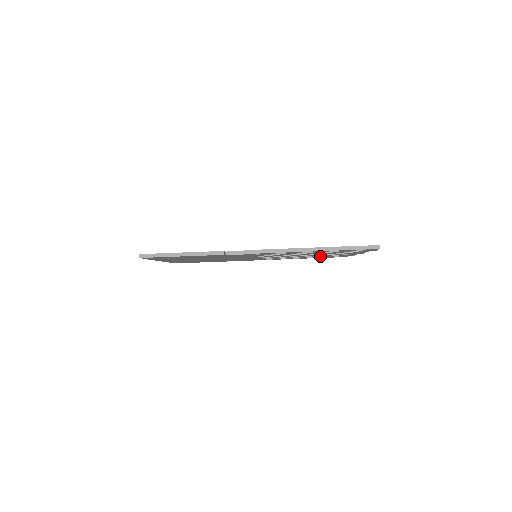
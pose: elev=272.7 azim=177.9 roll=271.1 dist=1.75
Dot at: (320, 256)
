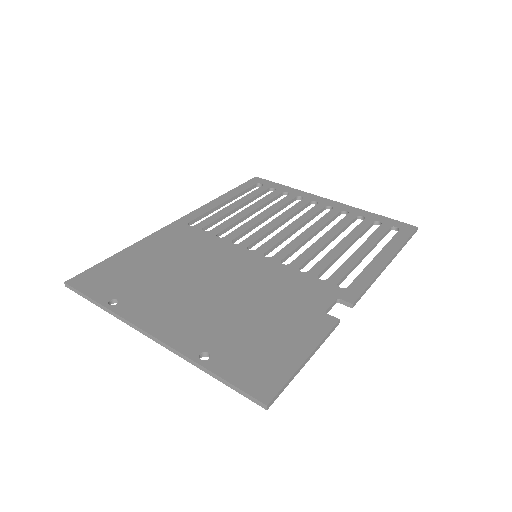
Dot at: (268, 204)
